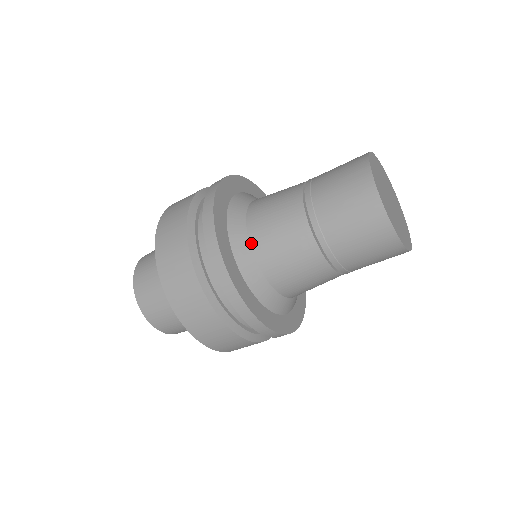
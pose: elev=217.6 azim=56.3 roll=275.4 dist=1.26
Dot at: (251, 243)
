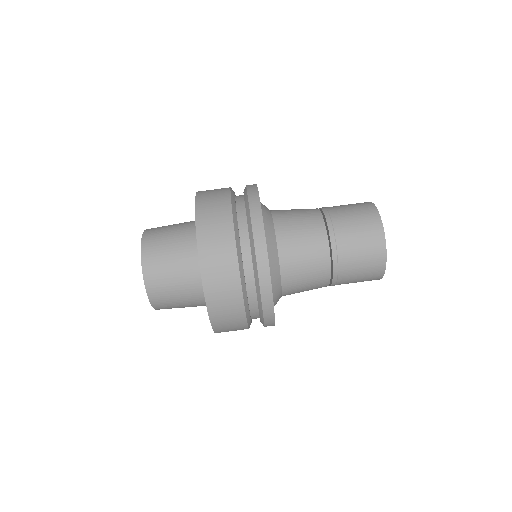
Dot at: (271, 210)
